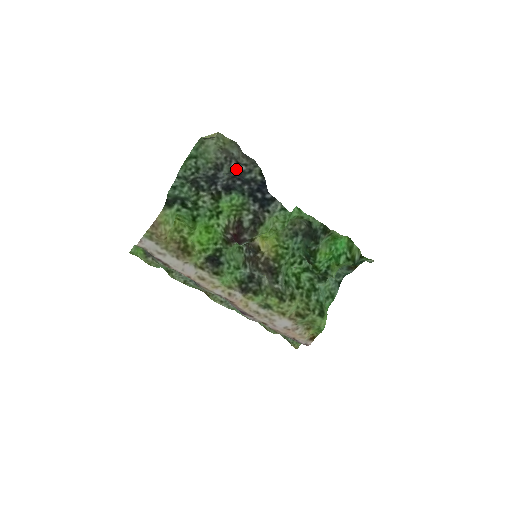
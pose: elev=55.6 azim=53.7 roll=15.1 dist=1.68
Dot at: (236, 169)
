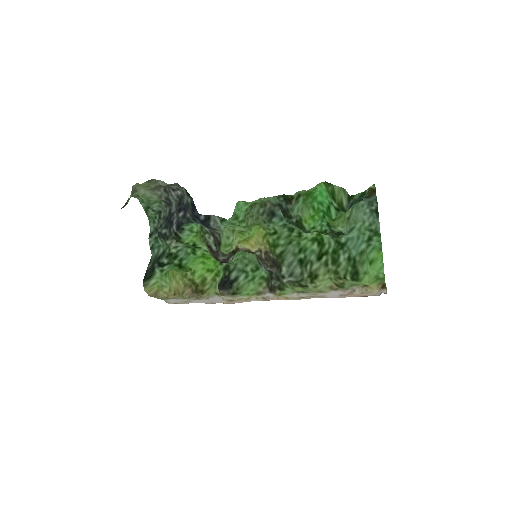
Dot at: (176, 197)
